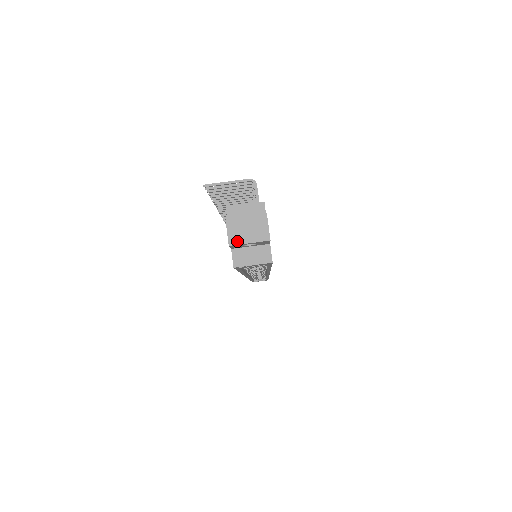
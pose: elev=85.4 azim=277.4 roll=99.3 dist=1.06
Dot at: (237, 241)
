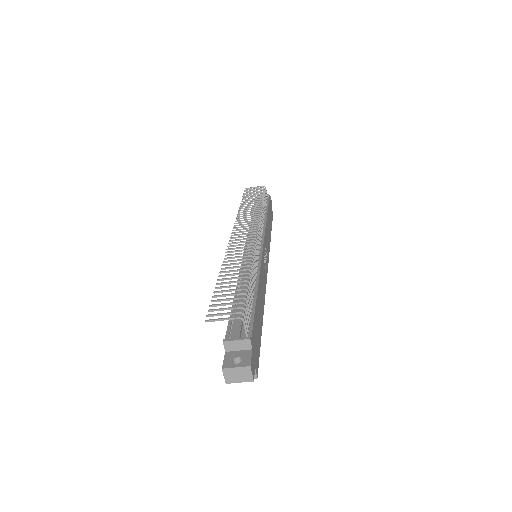
Dot at: (231, 381)
